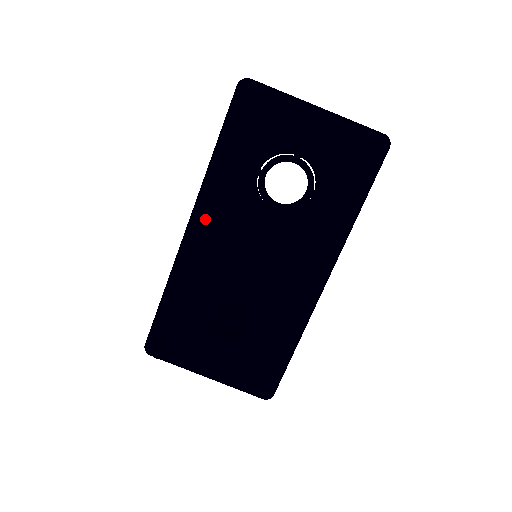
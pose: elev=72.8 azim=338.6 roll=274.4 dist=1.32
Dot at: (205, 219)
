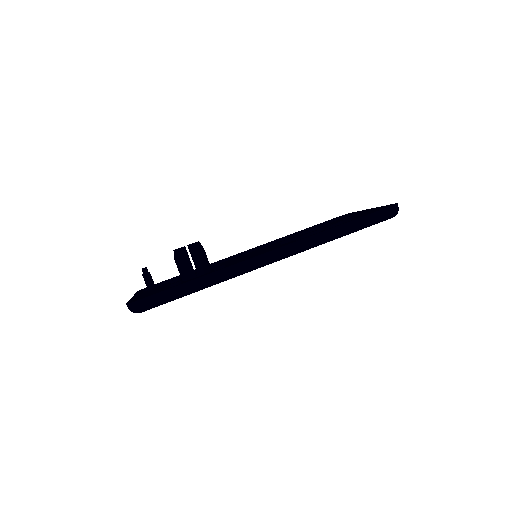
Dot at: occluded
